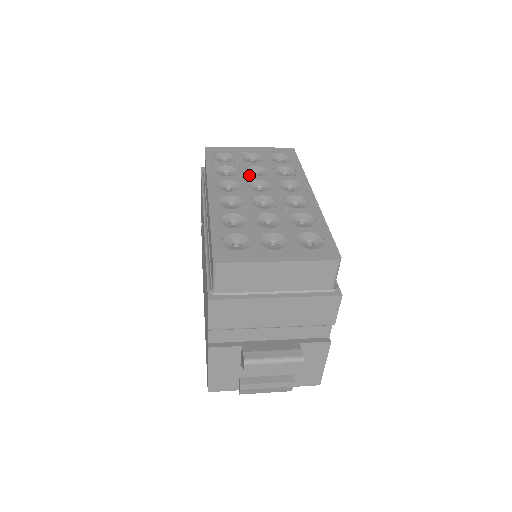
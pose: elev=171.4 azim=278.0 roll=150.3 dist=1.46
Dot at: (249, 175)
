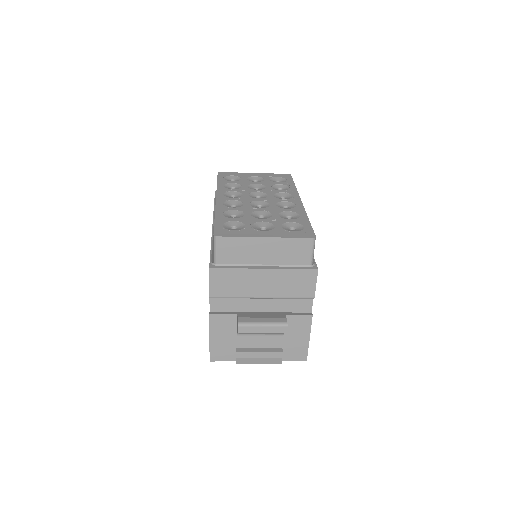
Dot at: (251, 189)
